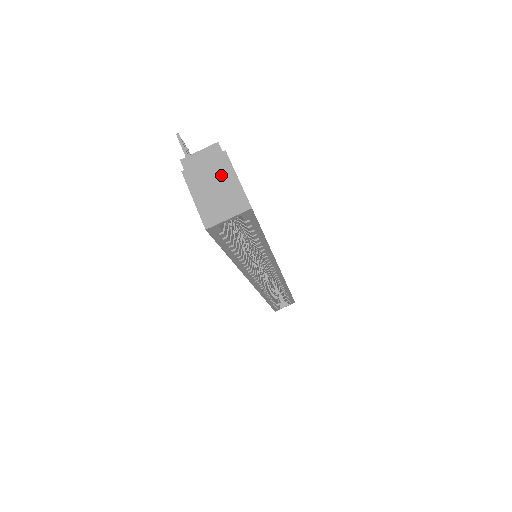
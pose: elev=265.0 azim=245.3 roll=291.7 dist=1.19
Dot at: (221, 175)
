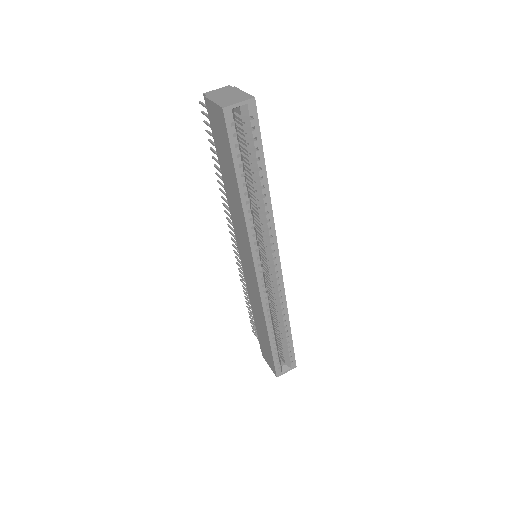
Dot at: (232, 93)
